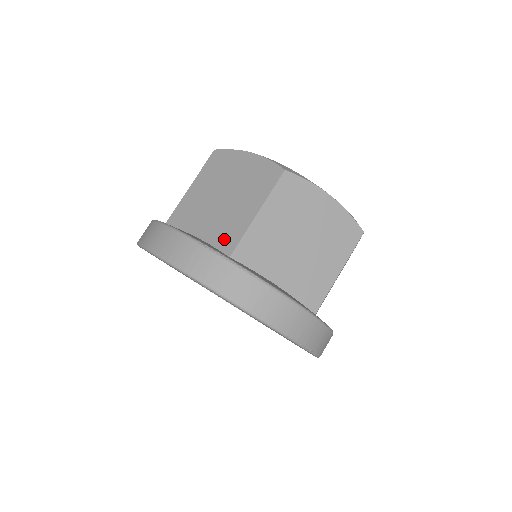
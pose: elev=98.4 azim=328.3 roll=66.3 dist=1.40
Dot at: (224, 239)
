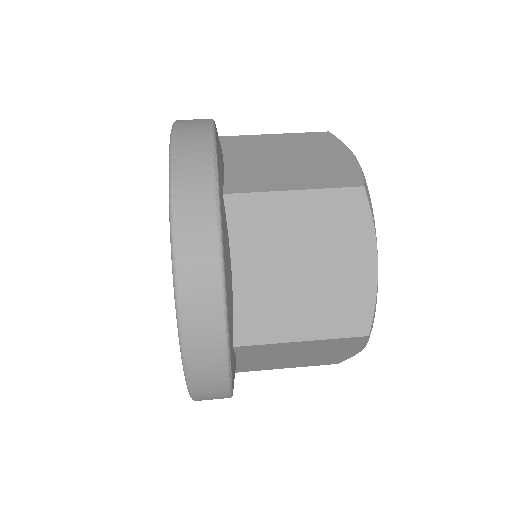
Dot at: (240, 180)
